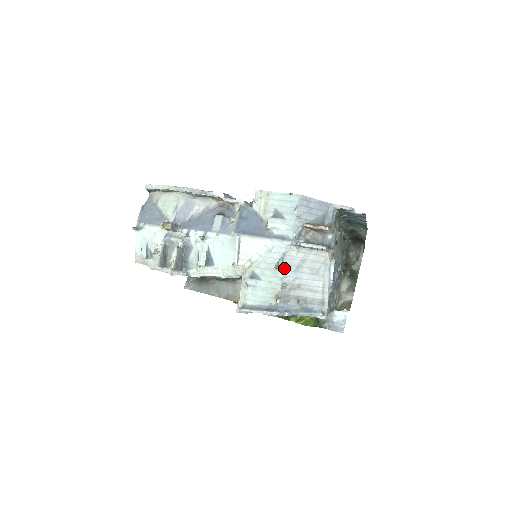
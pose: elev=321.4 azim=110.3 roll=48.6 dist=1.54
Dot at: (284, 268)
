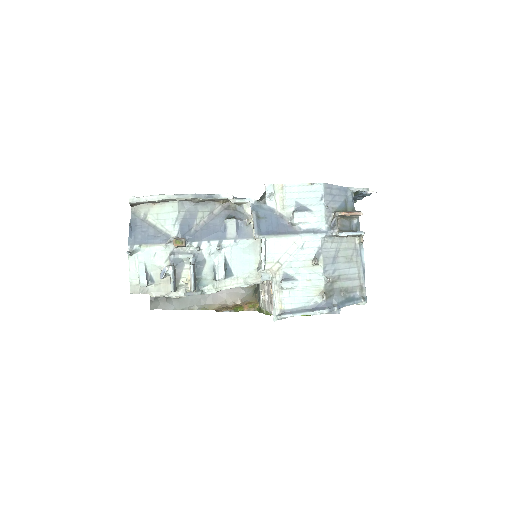
Dot at: (323, 262)
